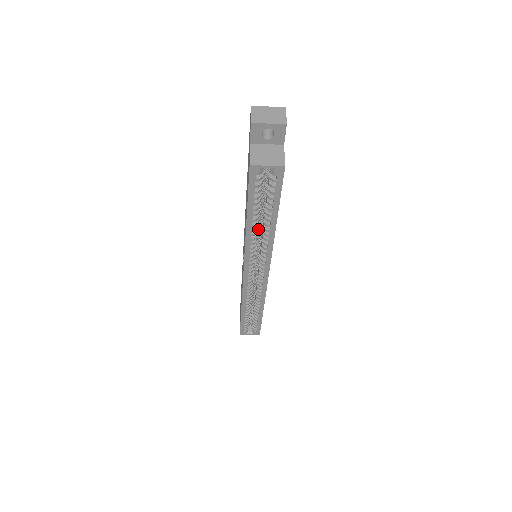
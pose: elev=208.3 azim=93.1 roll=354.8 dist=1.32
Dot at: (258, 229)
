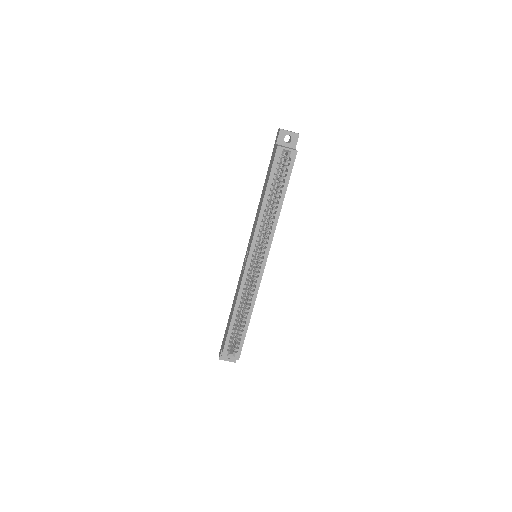
Dot at: (267, 215)
